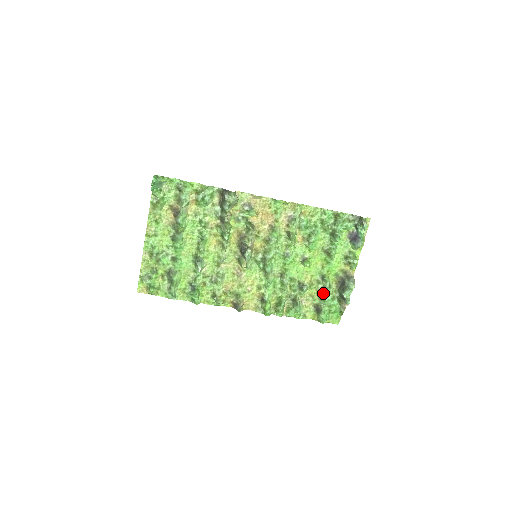
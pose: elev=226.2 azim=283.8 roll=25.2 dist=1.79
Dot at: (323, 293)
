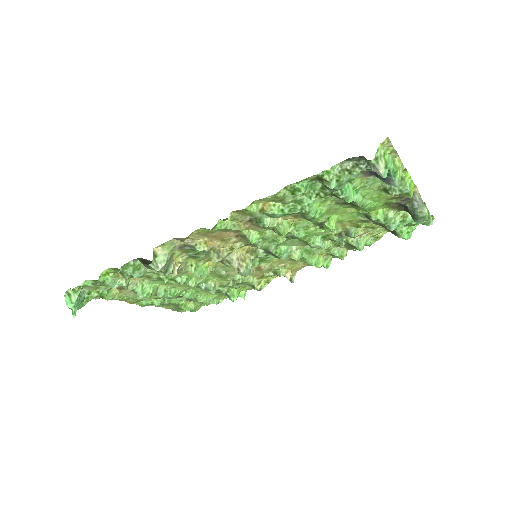
Dot at: occluded
